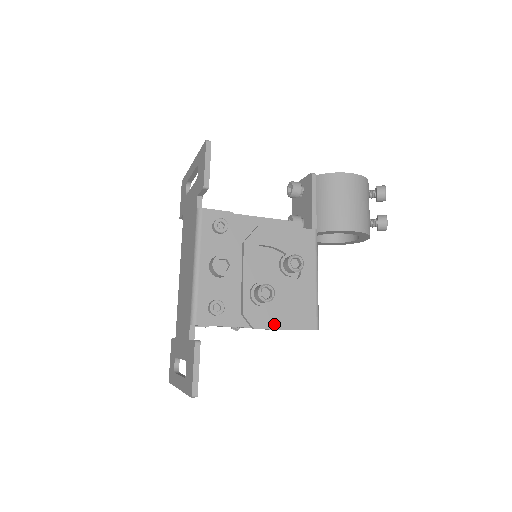
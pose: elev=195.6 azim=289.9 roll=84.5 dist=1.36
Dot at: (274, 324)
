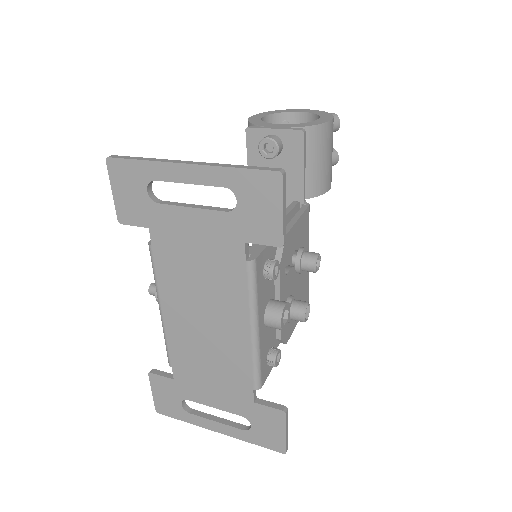
Dot at: (294, 326)
